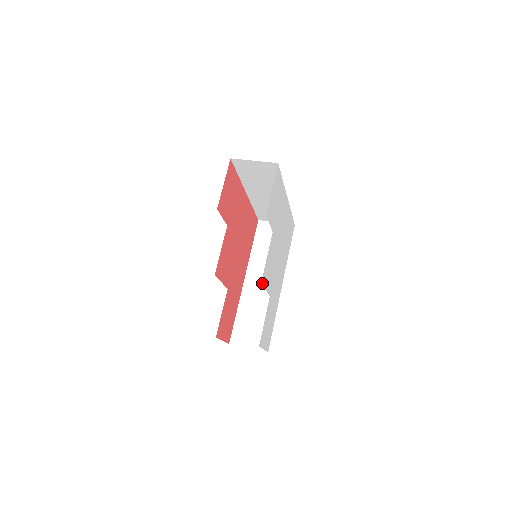
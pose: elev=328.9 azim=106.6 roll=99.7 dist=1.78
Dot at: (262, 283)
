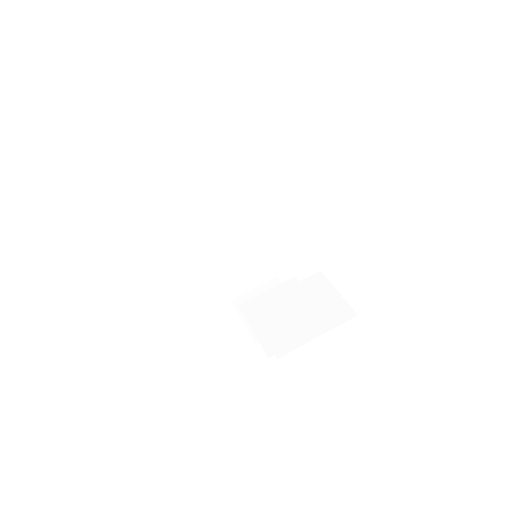
Dot at: occluded
